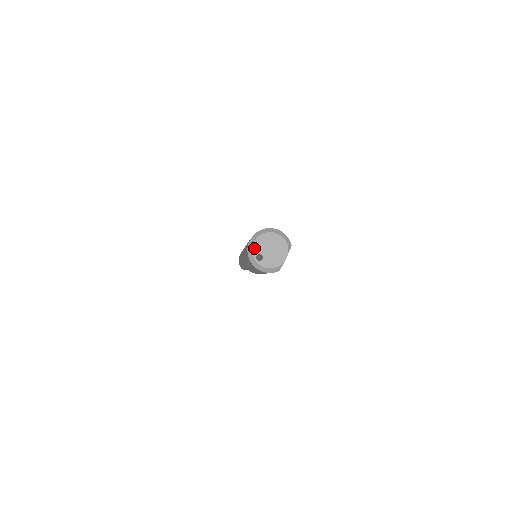
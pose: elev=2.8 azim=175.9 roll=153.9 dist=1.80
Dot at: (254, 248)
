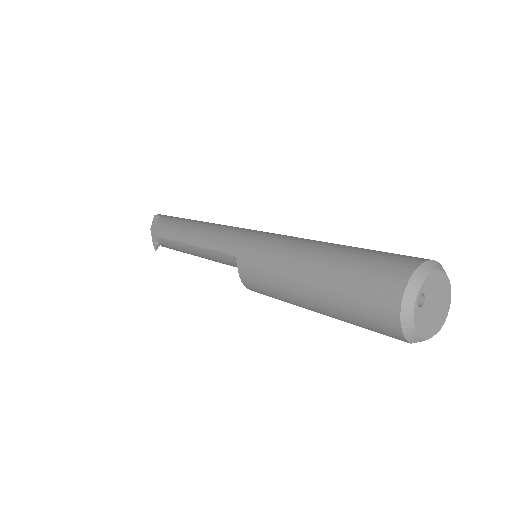
Dot at: (428, 279)
